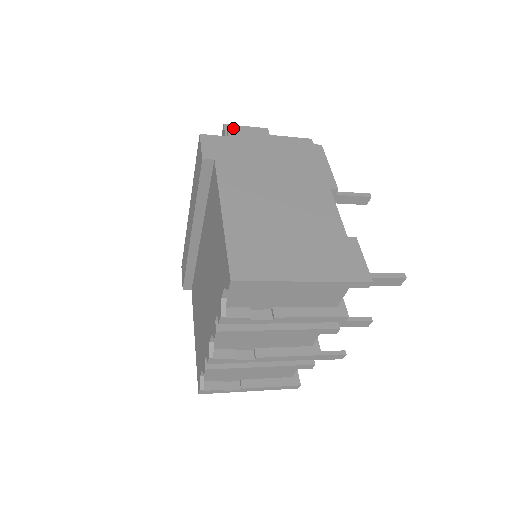
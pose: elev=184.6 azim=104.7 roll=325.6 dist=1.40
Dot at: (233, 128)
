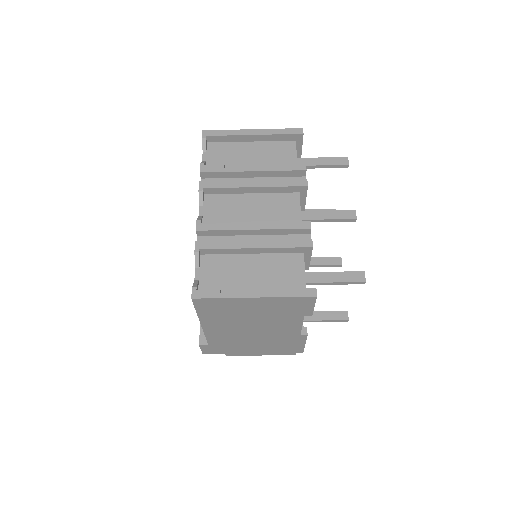
Dot at: occluded
